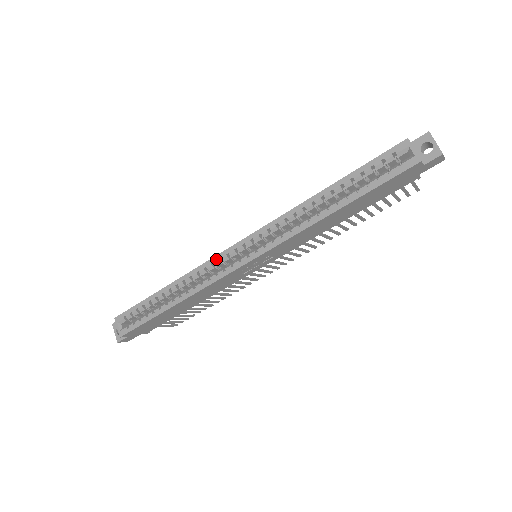
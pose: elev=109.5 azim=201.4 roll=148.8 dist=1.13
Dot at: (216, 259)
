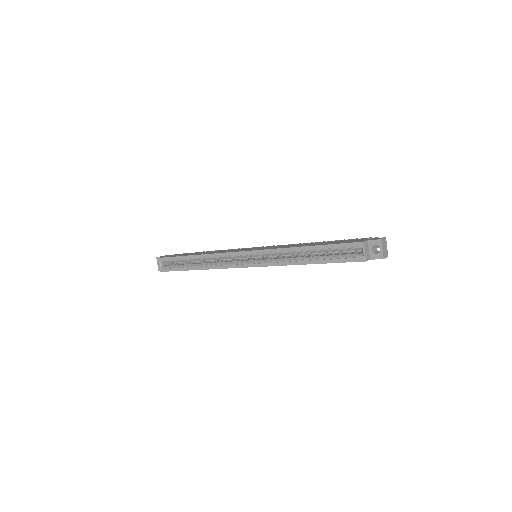
Dot at: (228, 255)
